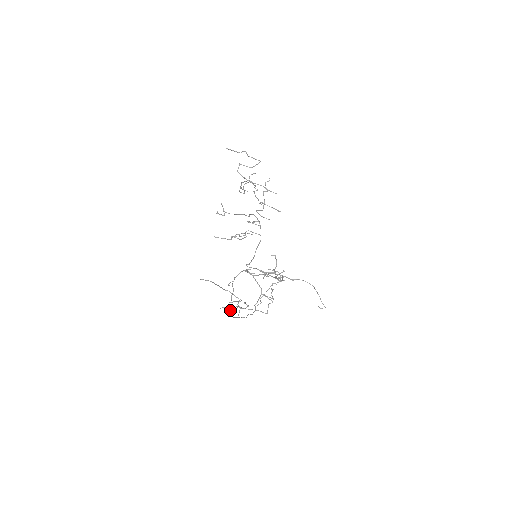
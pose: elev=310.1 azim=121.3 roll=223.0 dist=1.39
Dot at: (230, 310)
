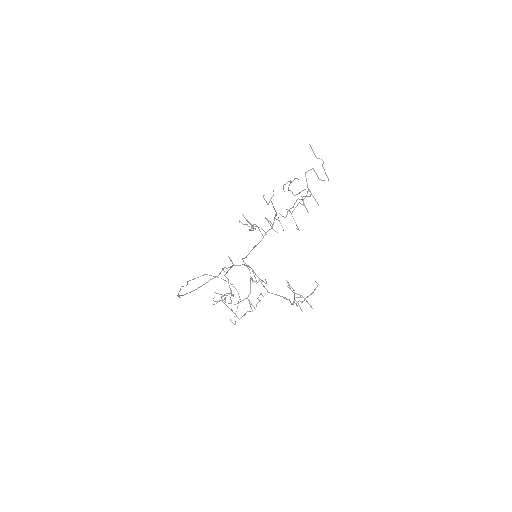
Dot at: occluded
